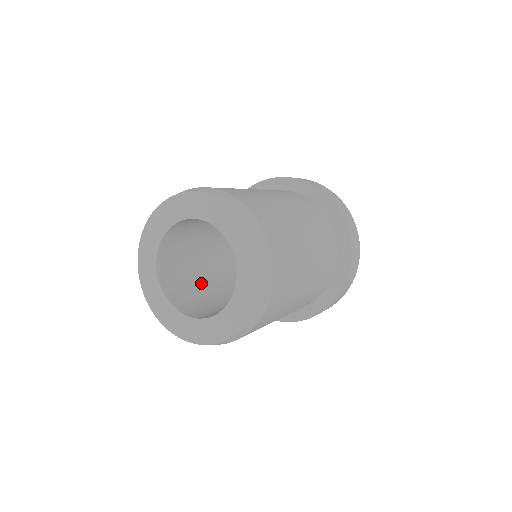
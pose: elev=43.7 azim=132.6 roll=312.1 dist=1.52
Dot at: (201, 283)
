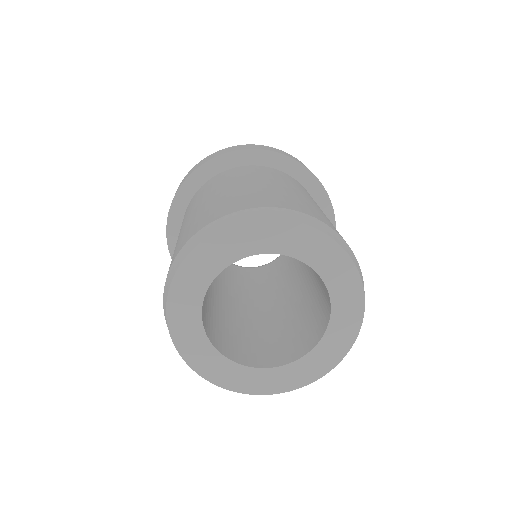
Dot at: occluded
